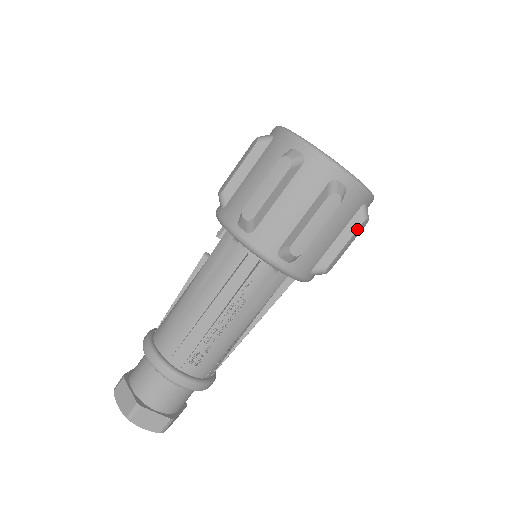
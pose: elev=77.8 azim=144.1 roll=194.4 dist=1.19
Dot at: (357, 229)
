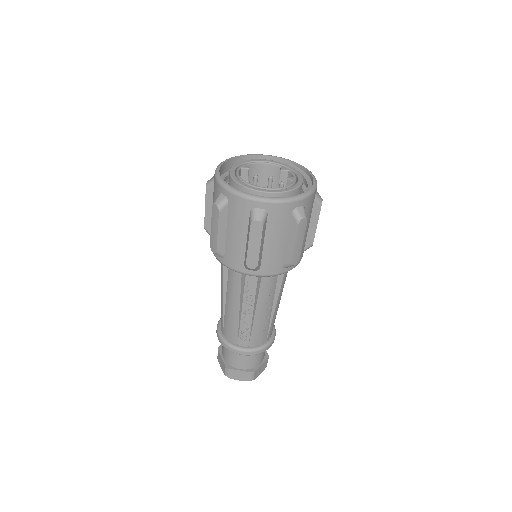
Dot at: (297, 230)
